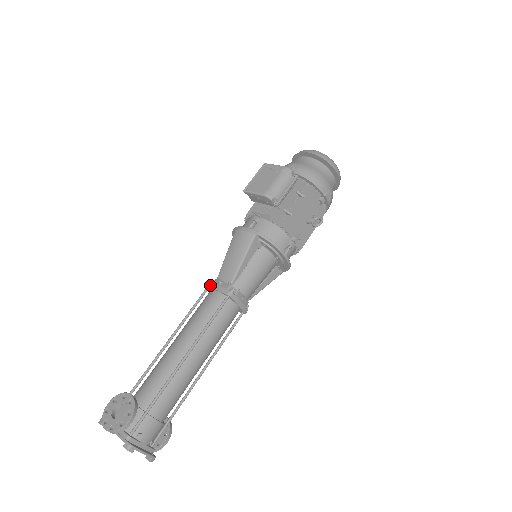
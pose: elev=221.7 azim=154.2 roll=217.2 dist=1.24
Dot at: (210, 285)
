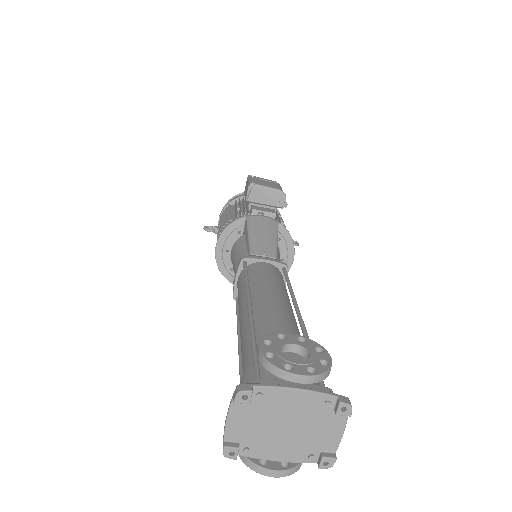
Dot at: (252, 257)
